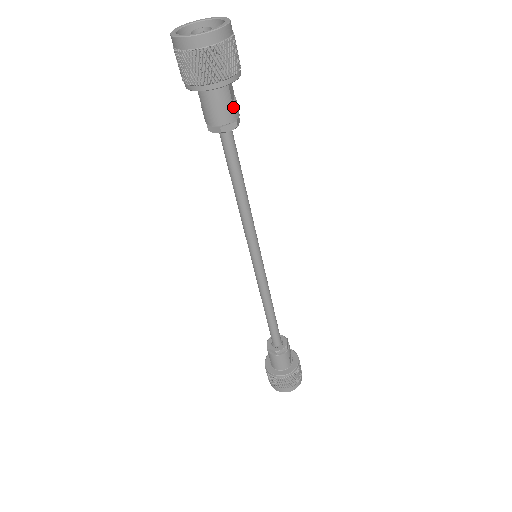
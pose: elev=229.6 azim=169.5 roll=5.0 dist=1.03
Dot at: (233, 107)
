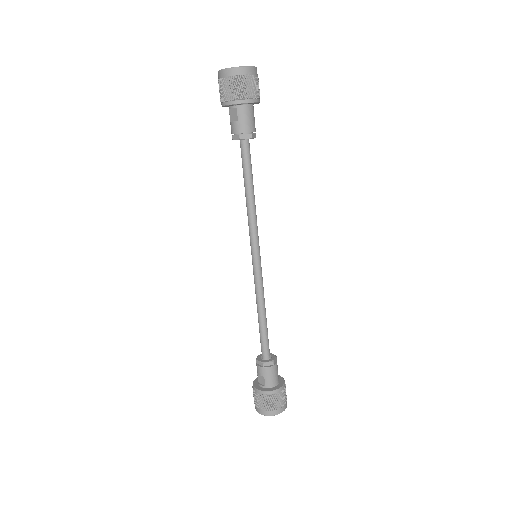
Dot at: (254, 123)
